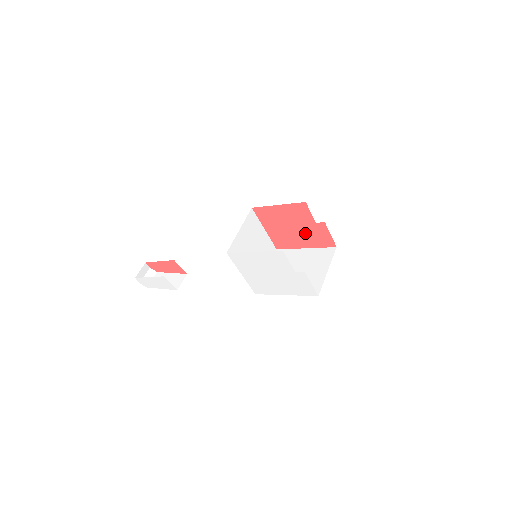
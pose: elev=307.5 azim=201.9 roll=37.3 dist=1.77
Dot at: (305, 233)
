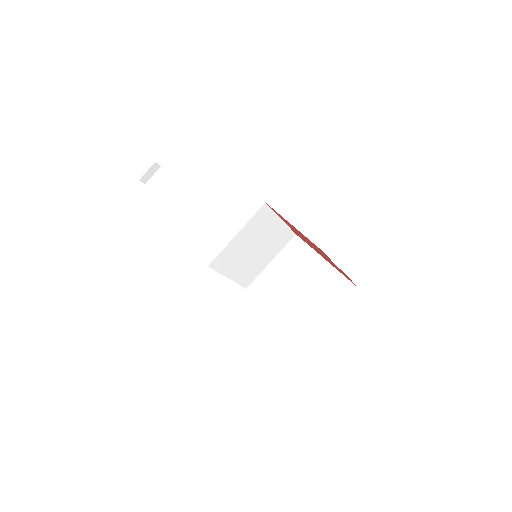
Dot at: occluded
